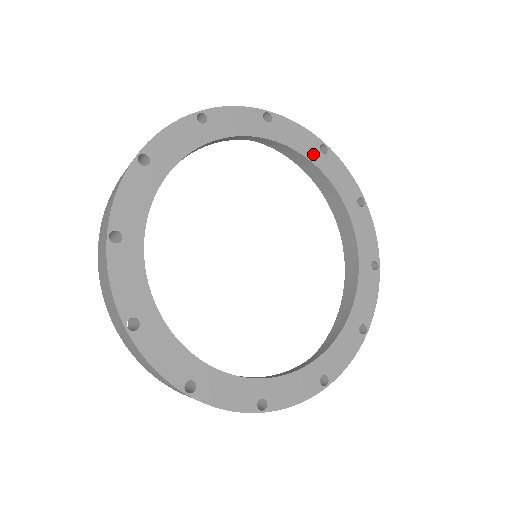
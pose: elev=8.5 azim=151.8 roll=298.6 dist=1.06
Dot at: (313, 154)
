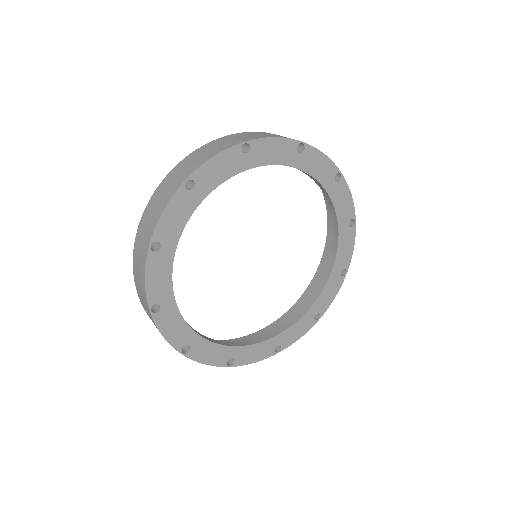
Dot at: (328, 182)
